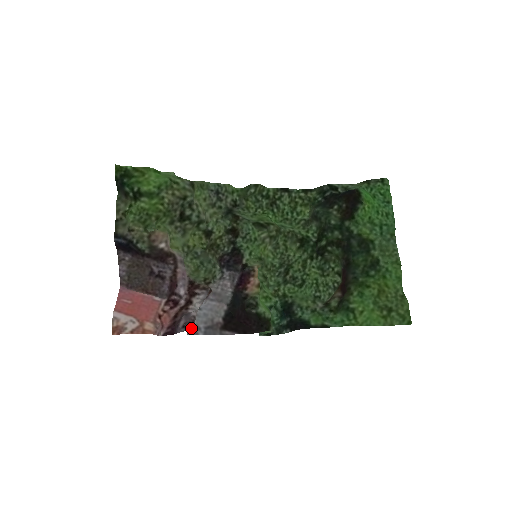
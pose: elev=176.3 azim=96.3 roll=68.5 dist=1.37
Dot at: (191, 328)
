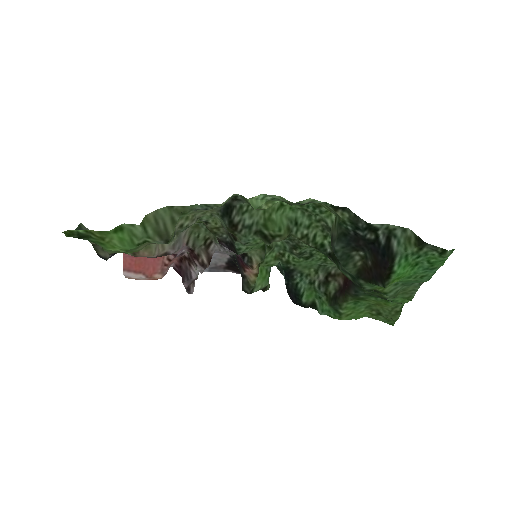
Dot at: occluded
